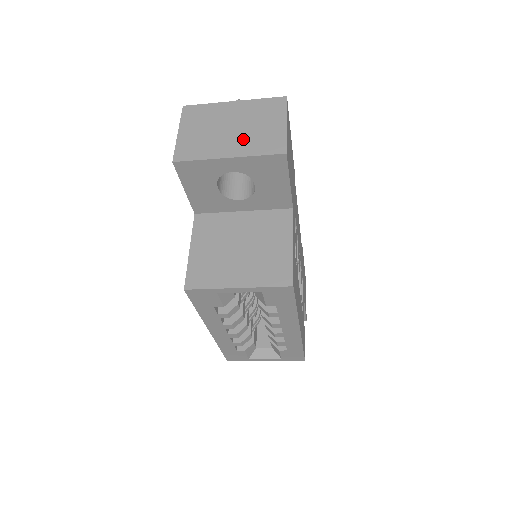
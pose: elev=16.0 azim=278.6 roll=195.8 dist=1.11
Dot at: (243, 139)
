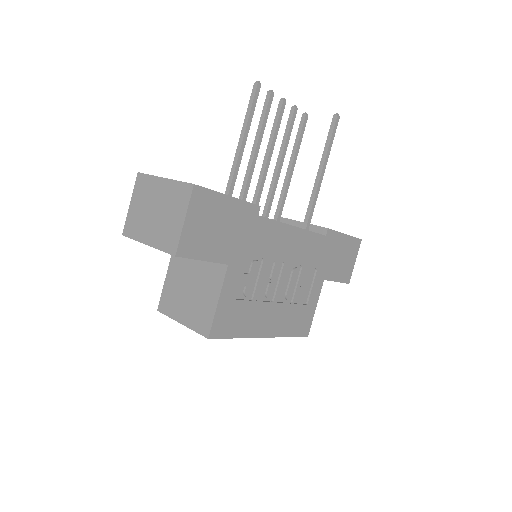
Dot at: (158, 228)
